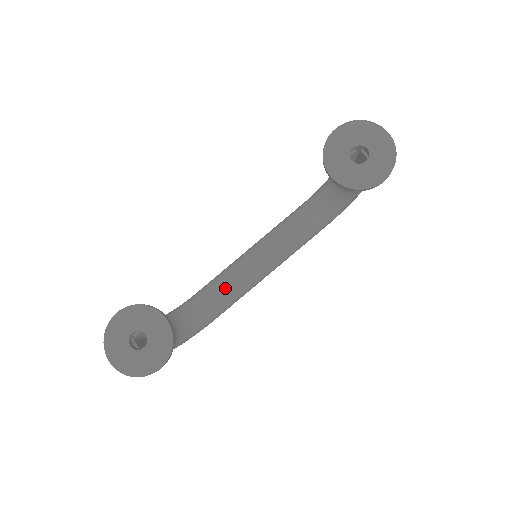
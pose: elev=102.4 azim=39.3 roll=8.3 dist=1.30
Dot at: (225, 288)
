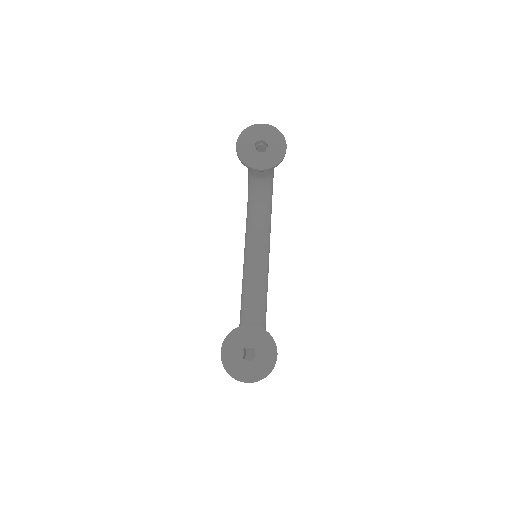
Dot at: (255, 294)
